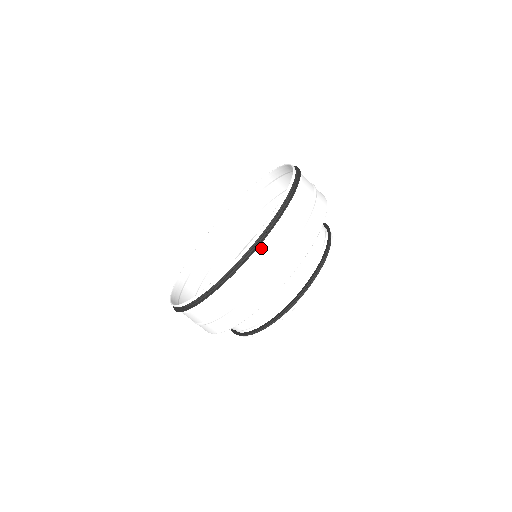
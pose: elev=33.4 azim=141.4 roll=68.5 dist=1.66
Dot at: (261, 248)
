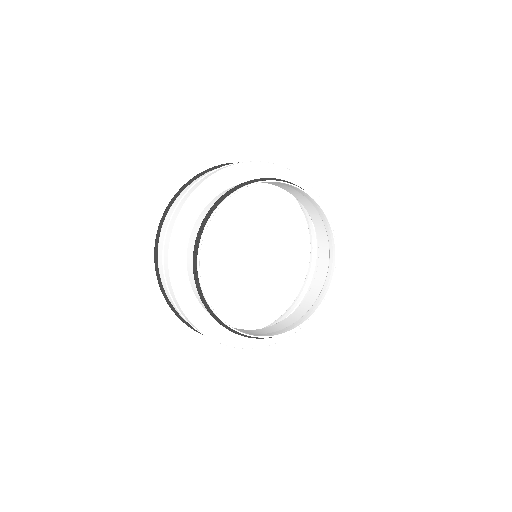
Dot at: (182, 192)
